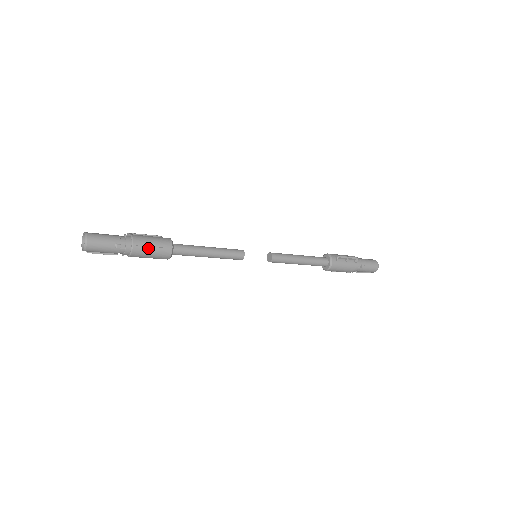
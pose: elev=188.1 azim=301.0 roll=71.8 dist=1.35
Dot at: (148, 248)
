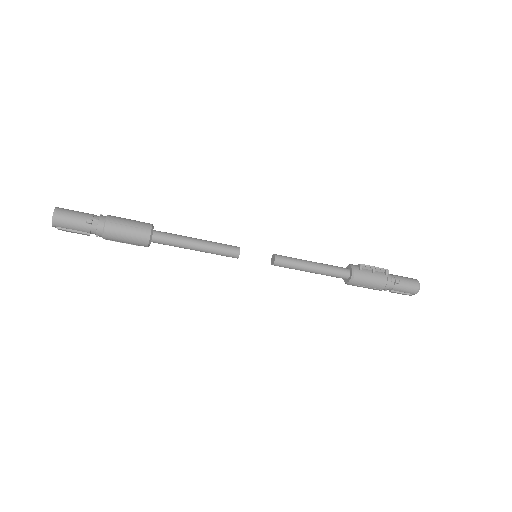
Dot at: (123, 227)
